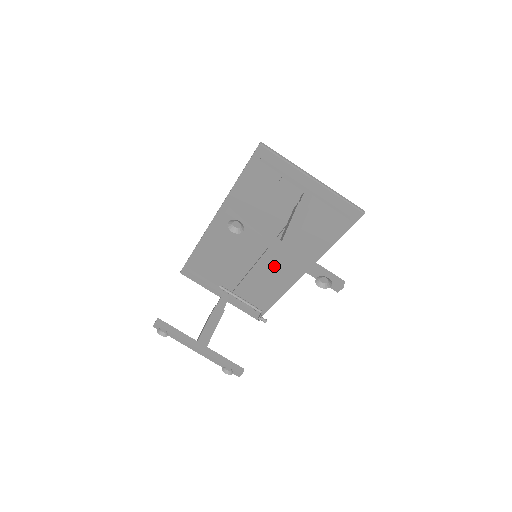
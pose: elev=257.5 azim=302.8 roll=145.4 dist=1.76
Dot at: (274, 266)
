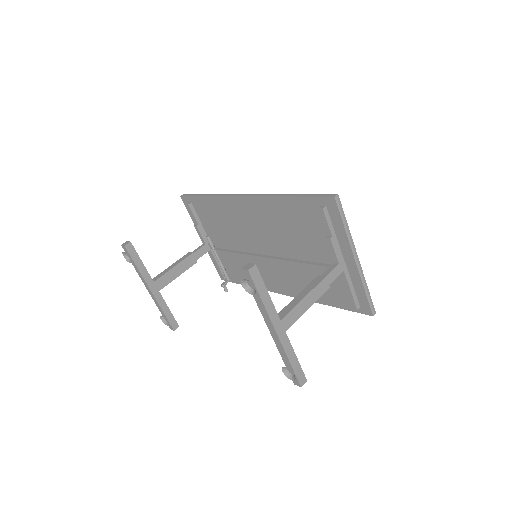
Dot at: (266, 269)
